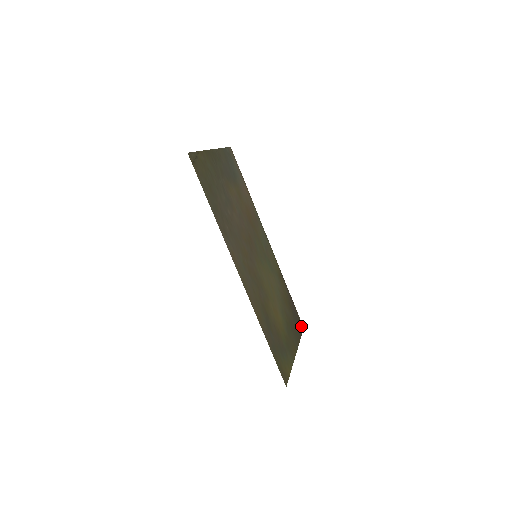
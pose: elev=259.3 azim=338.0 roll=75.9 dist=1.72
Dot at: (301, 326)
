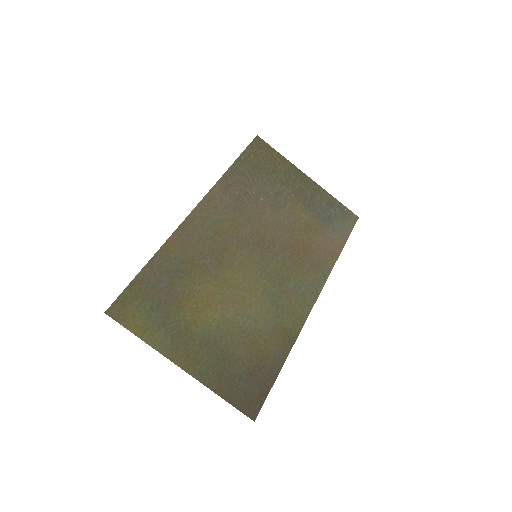
Dot at: (251, 409)
